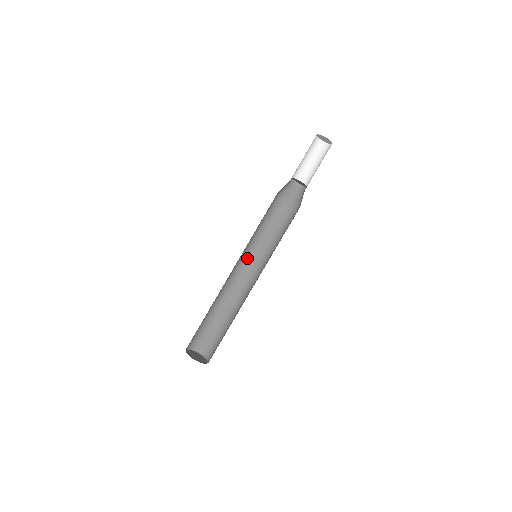
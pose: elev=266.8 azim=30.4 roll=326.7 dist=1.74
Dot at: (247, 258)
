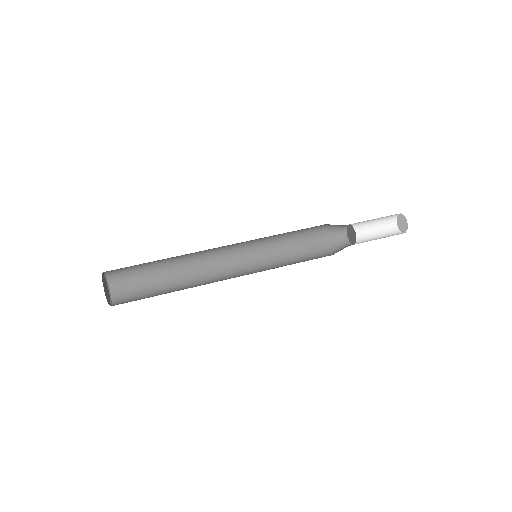
Dot at: (247, 266)
